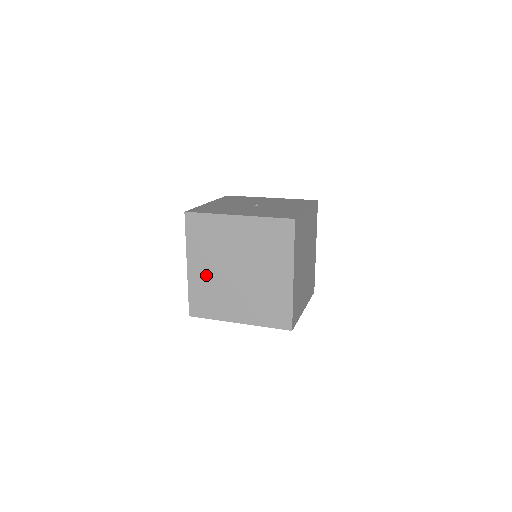
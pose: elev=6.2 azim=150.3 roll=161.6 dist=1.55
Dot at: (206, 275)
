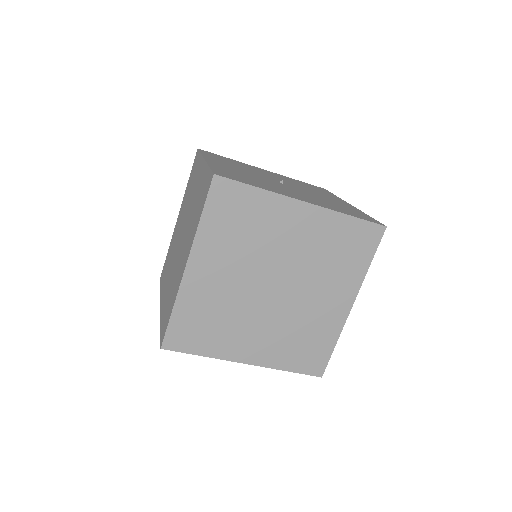
Dot at: (176, 232)
